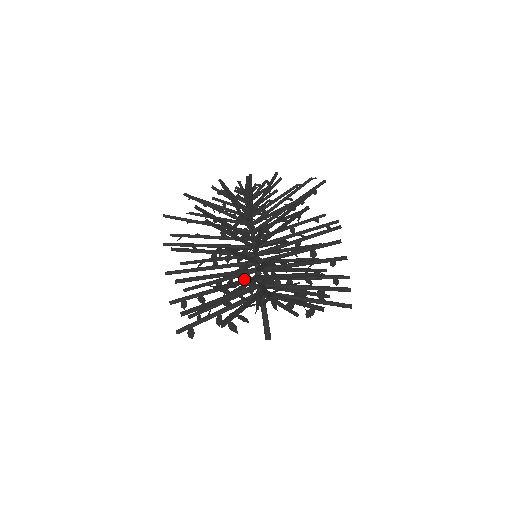
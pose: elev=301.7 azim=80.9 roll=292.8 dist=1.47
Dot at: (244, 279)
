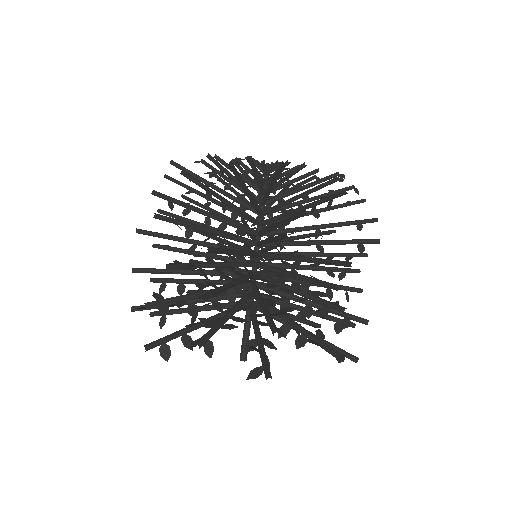
Dot at: occluded
